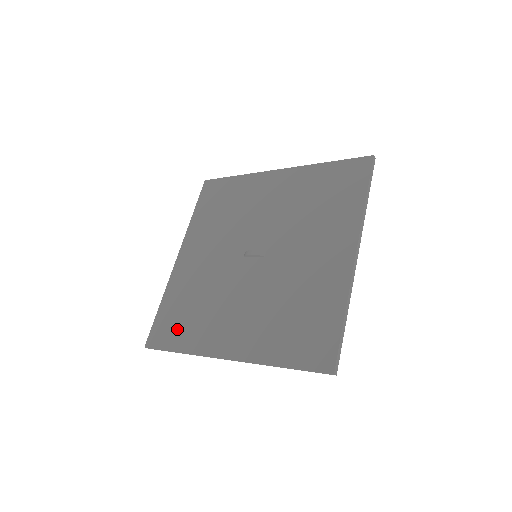
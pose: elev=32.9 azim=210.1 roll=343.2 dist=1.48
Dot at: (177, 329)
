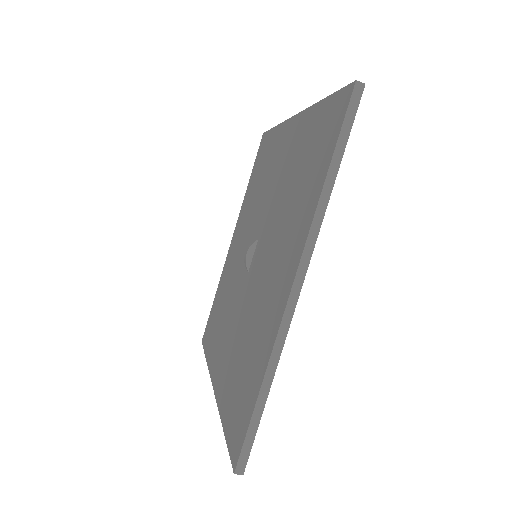
Dot at: (245, 391)
